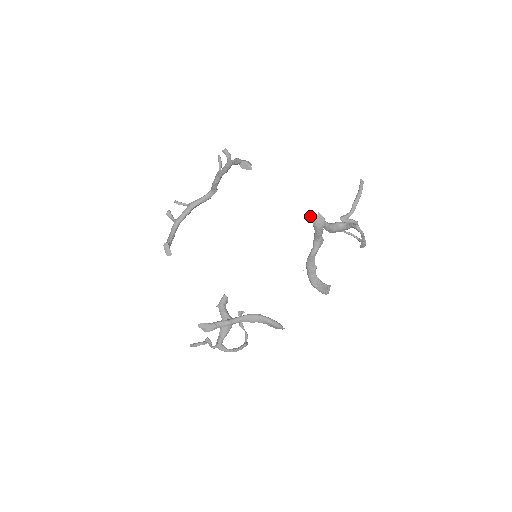
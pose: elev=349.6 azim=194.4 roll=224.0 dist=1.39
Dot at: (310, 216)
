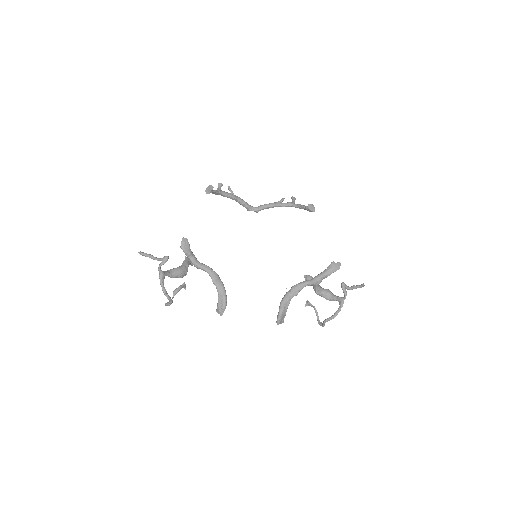
Dot at: occluded
